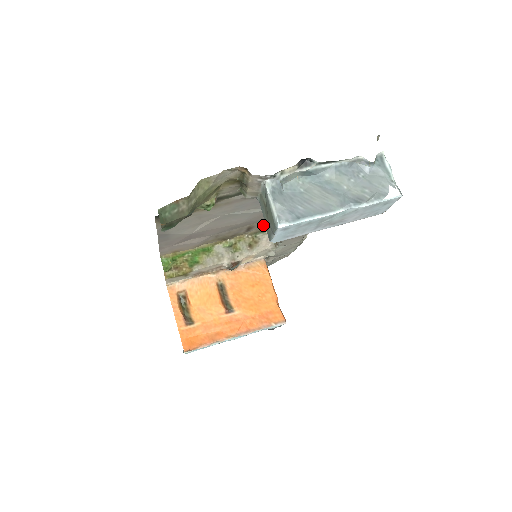
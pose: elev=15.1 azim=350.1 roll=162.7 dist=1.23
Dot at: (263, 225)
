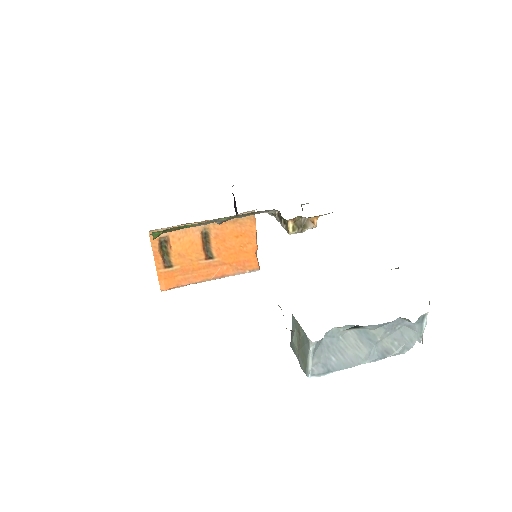
Dot at: occluded
